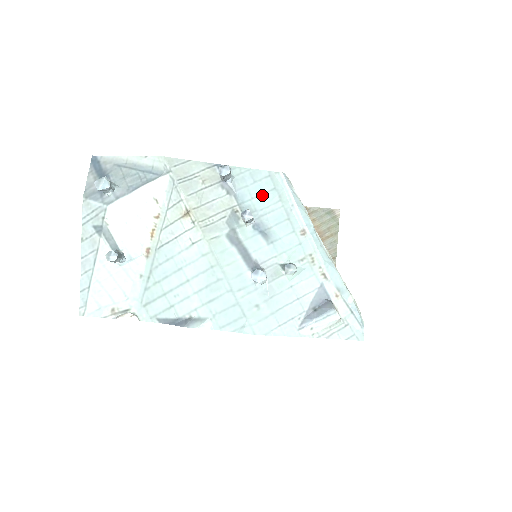
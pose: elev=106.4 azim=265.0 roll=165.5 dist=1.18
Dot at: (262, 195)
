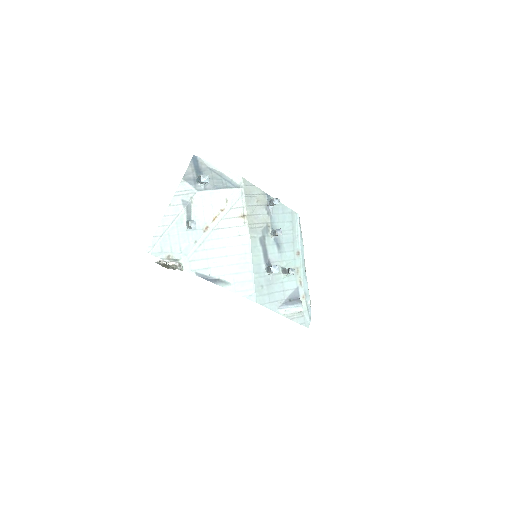
Dot at: (284, 222)
